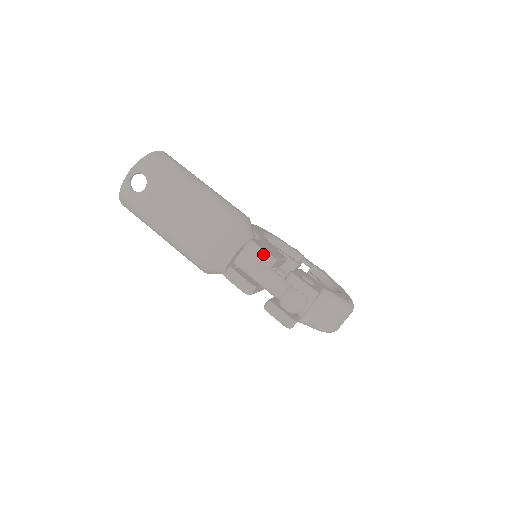
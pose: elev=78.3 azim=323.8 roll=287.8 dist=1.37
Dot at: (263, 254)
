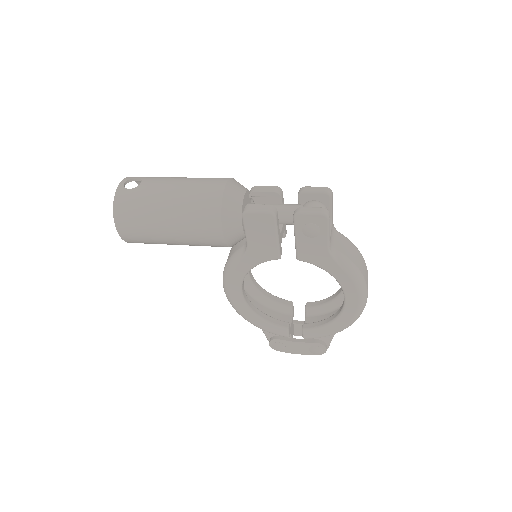
Dot at: (269, 187)
